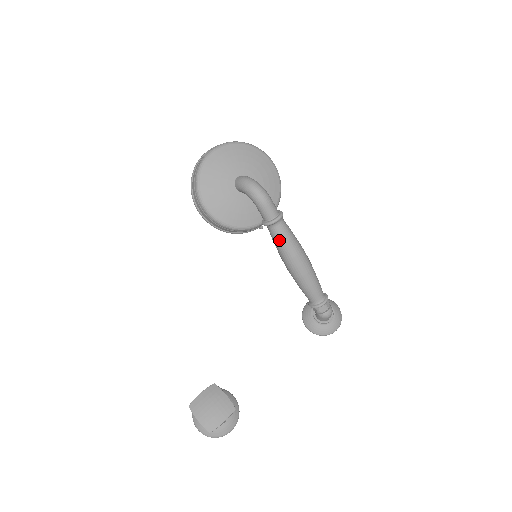
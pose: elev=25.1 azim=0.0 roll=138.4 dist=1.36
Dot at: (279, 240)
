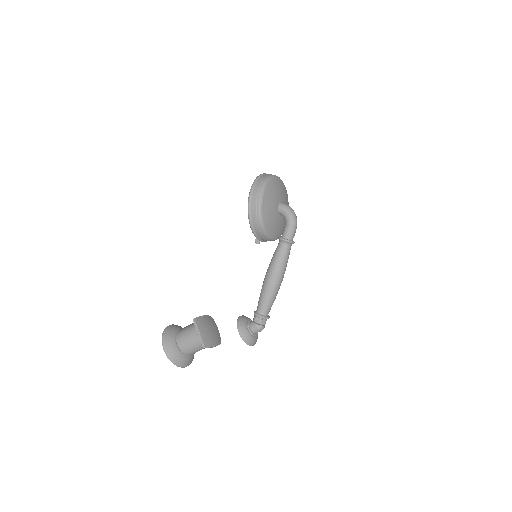
Dot at: (284, 255)
